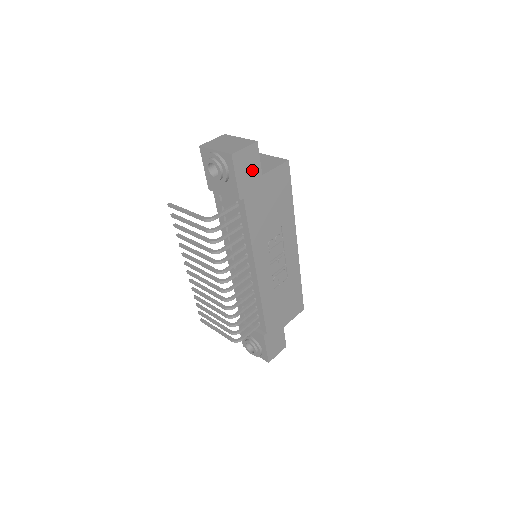
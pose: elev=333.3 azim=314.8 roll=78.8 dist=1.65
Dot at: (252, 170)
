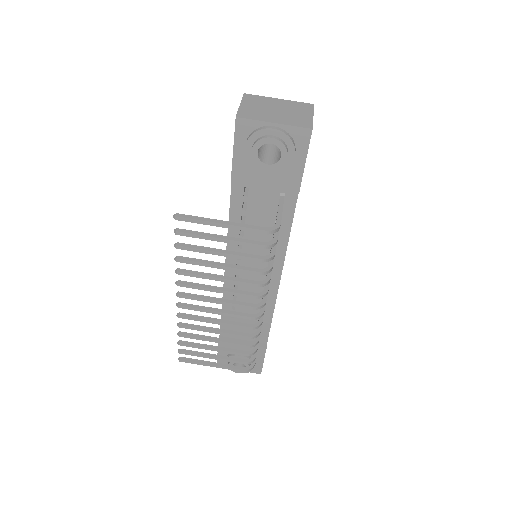
Dot at: occluded
